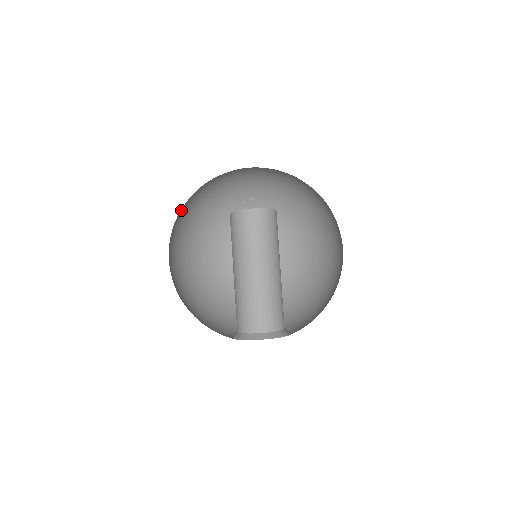
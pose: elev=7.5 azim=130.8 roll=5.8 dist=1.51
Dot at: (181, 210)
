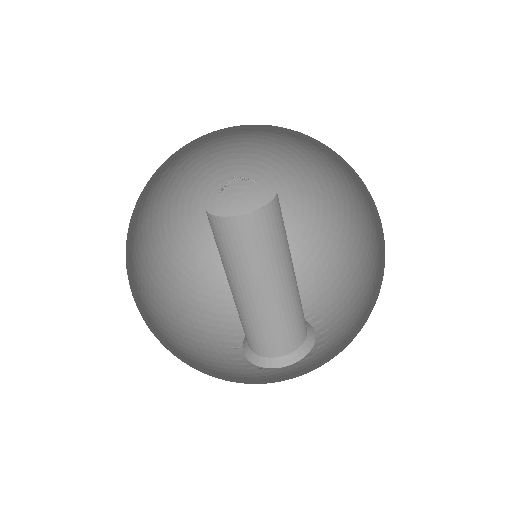
Dot at: (158, 187)
